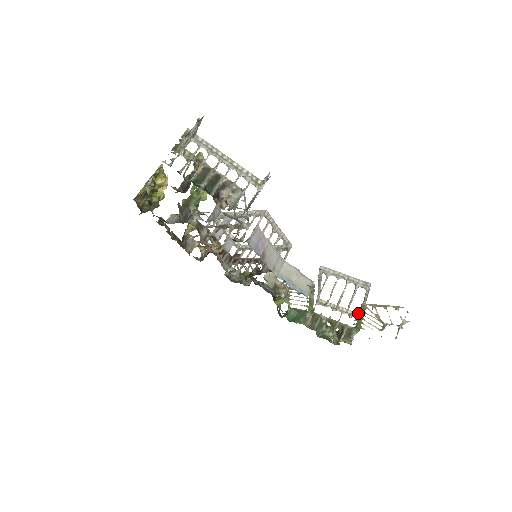
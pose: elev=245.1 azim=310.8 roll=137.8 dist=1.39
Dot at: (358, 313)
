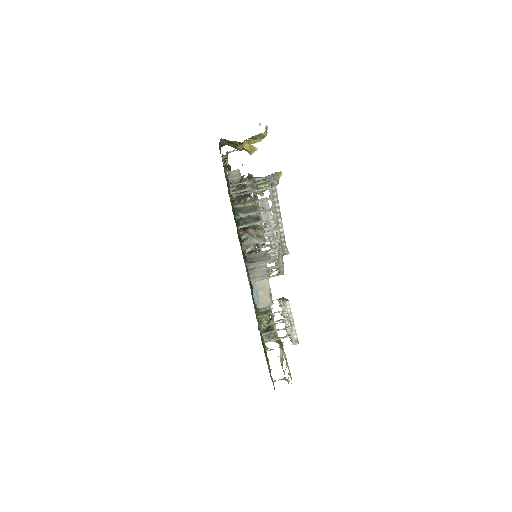
Dot at: (270, 350)
